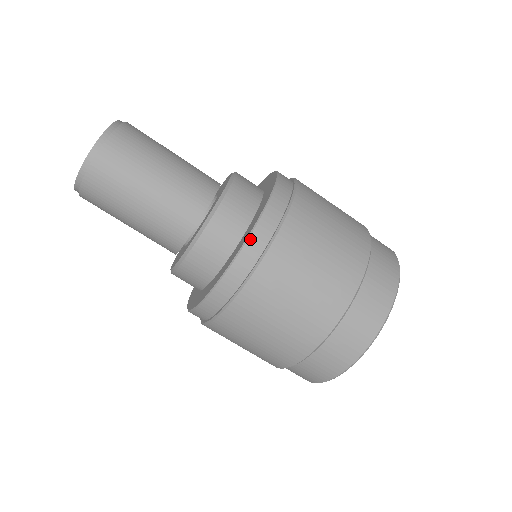
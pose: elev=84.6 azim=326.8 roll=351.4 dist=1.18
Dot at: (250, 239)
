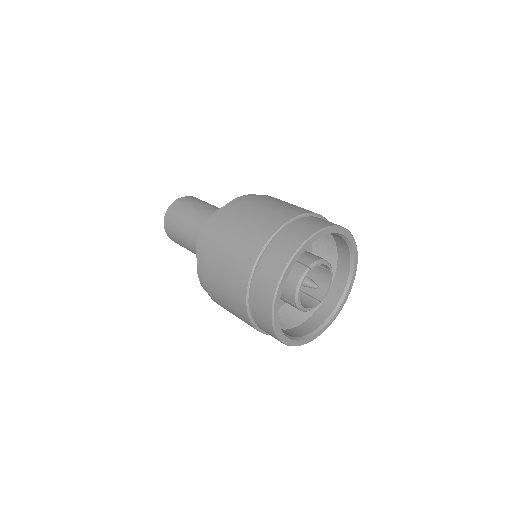
Dot at: (233, 201)
